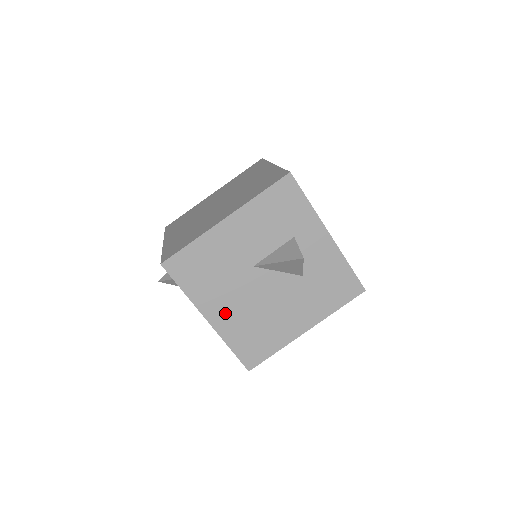
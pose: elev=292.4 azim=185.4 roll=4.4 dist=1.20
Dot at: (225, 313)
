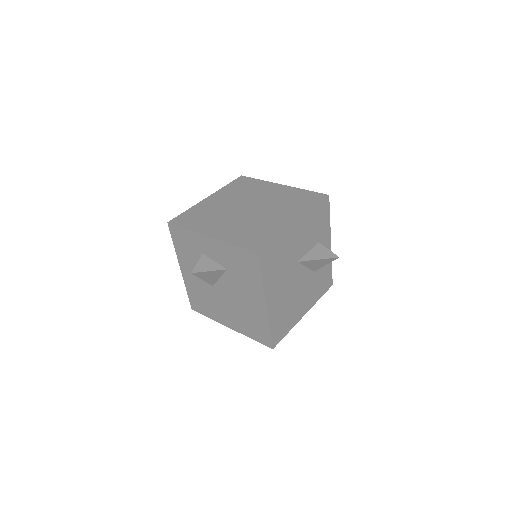
Dot at: (276, 299)
